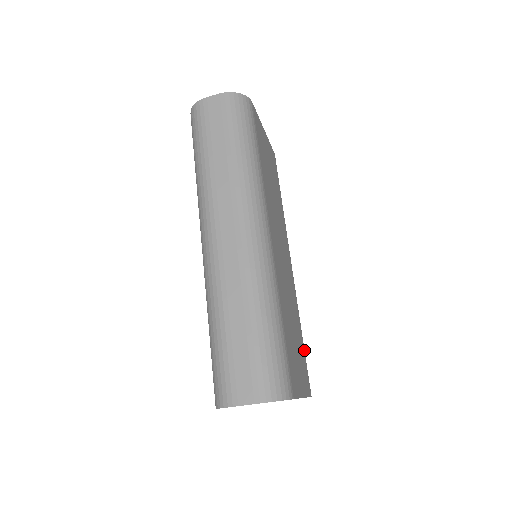
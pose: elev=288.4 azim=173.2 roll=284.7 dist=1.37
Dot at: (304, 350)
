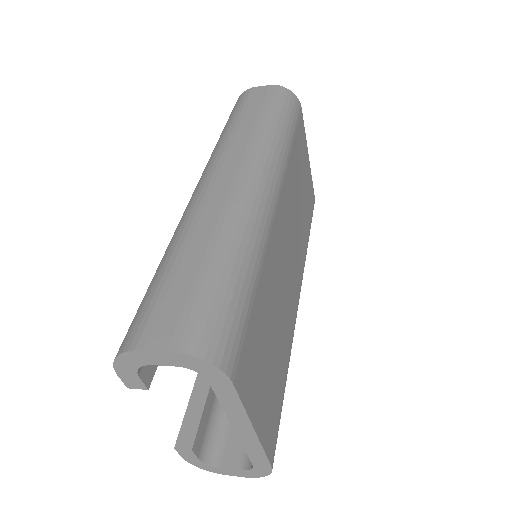
Dot at: (282, 401)
